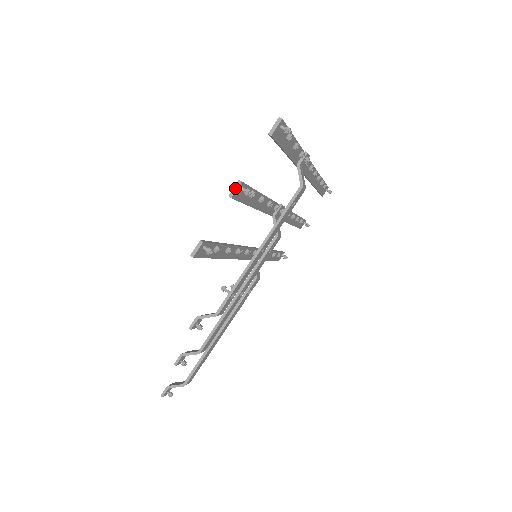
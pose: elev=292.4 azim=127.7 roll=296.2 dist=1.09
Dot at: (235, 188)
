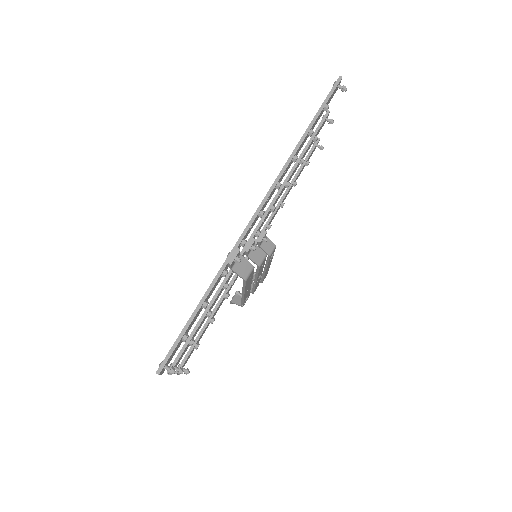
Dot at: (168, 374)
